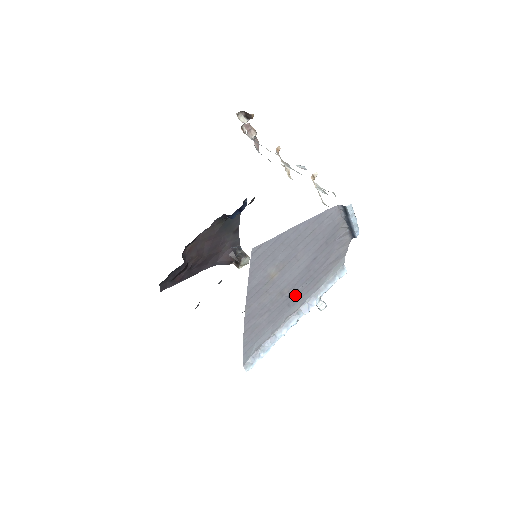
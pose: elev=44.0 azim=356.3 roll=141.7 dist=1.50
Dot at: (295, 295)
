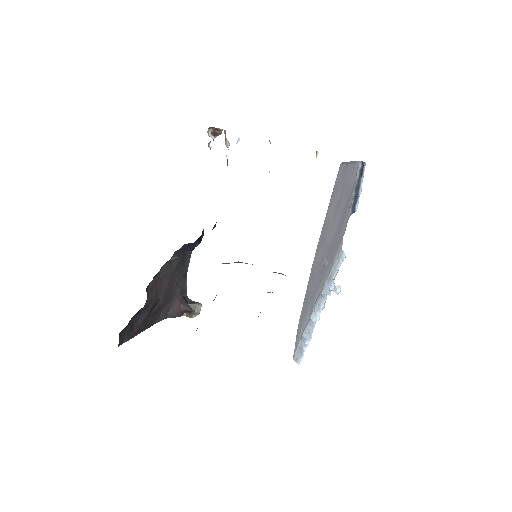
Dot at: (325, 268)
